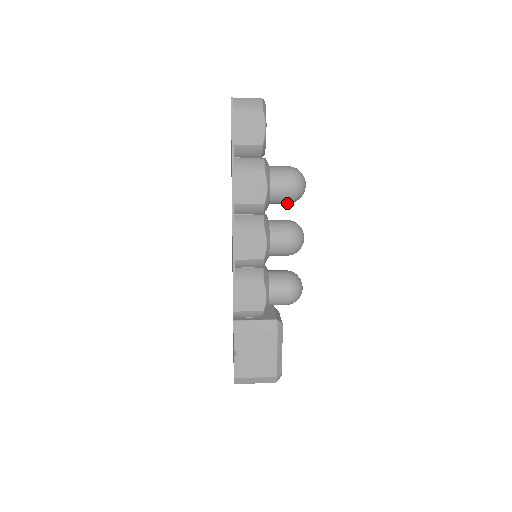
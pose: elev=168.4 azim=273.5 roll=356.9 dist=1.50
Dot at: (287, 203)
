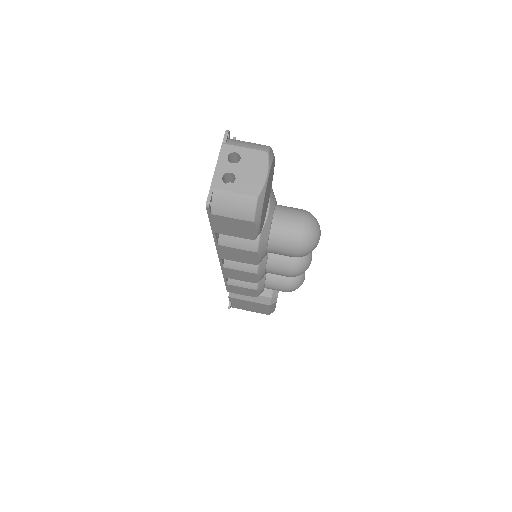
Dot at: occluded
